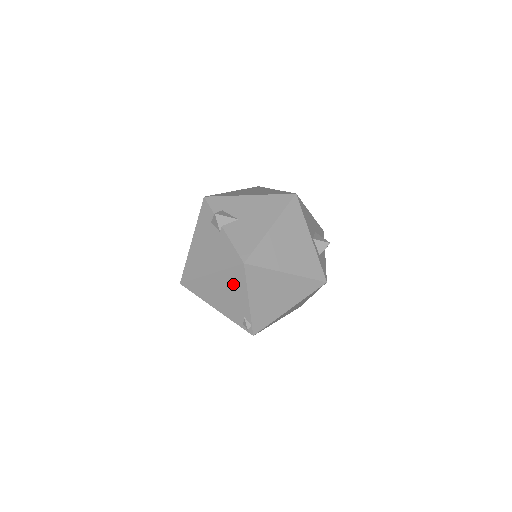
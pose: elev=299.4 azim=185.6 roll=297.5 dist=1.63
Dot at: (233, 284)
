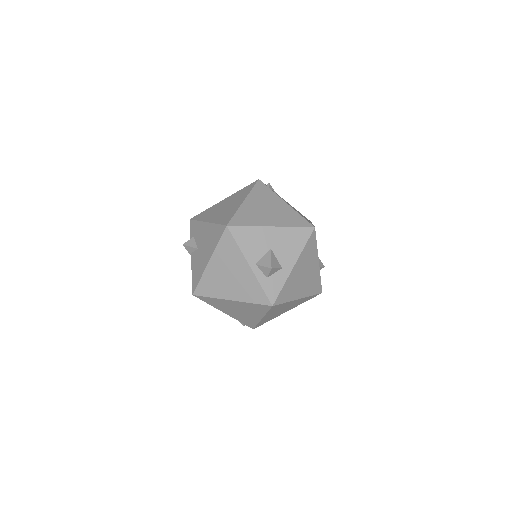
Dot at: occluded
